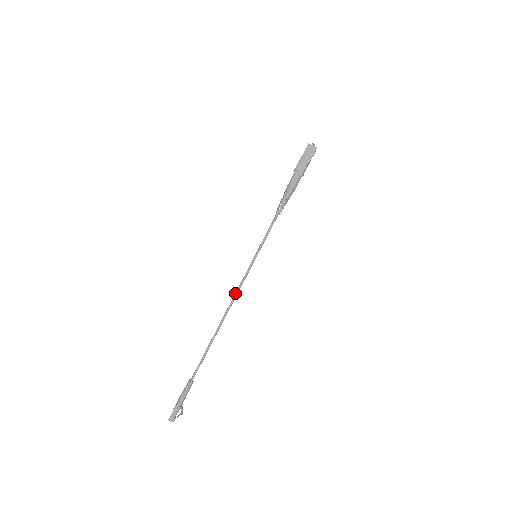
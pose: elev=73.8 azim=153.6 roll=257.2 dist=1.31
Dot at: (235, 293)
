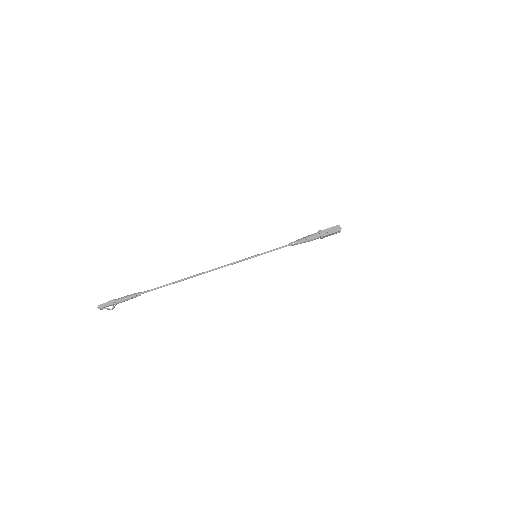
Dot at: occluded
